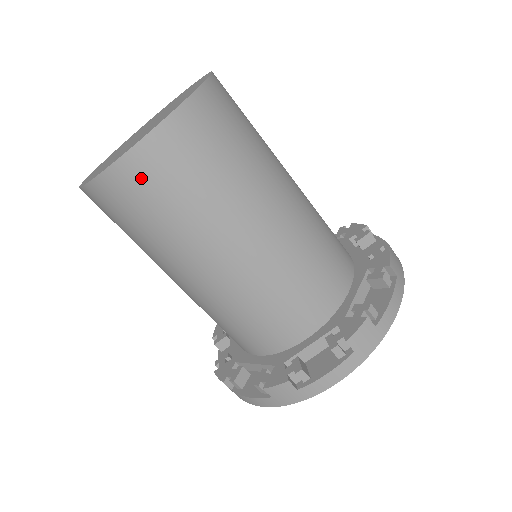
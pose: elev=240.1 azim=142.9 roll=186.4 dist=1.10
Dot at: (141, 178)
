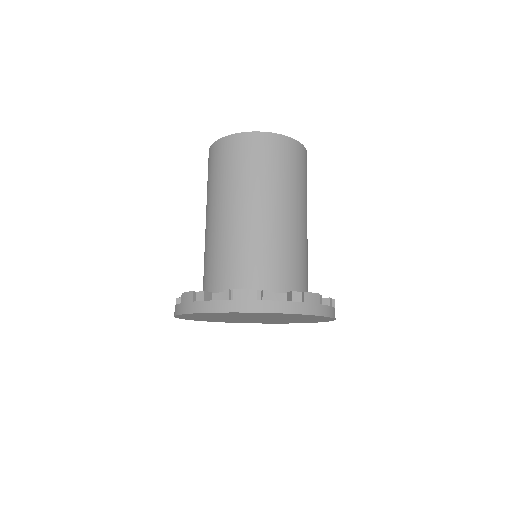
Dot at: (264, 146)
